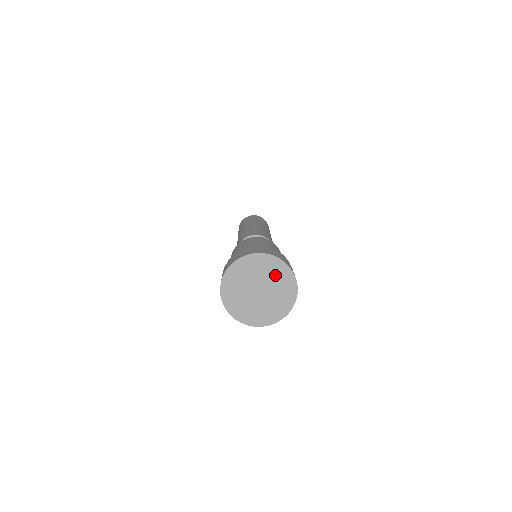
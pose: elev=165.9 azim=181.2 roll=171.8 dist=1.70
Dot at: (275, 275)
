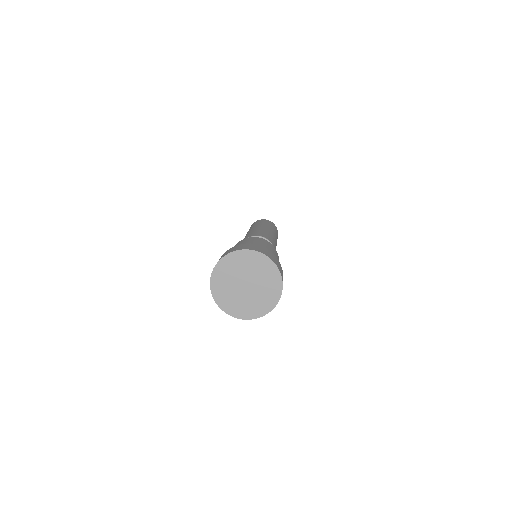
Dot at: (266, 279)
